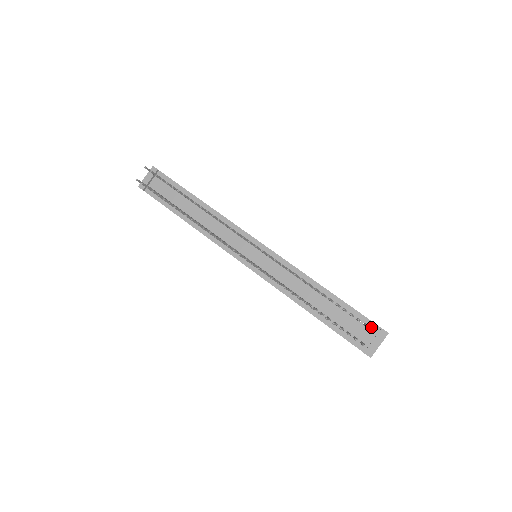
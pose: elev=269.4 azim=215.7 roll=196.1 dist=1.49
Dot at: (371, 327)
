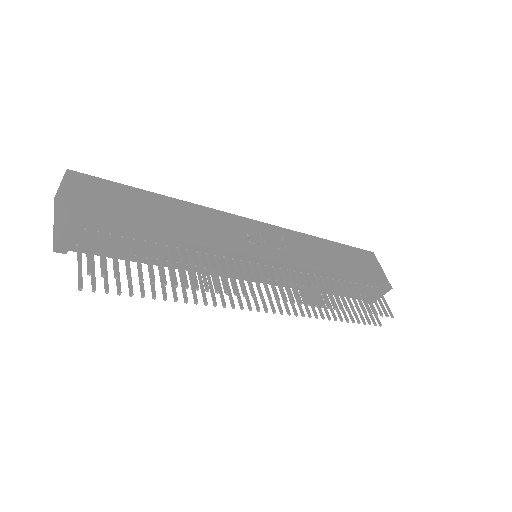
Dot at: (378, 287)
